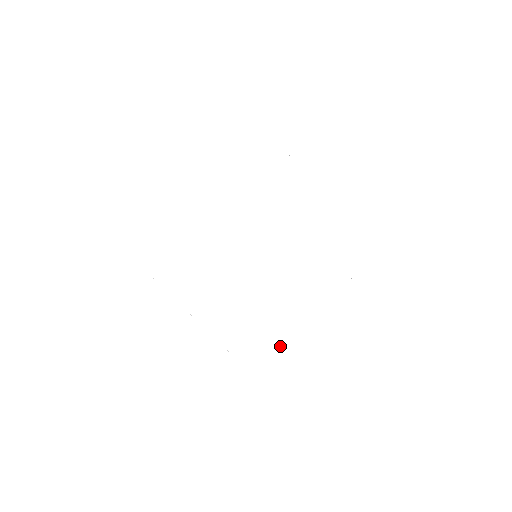
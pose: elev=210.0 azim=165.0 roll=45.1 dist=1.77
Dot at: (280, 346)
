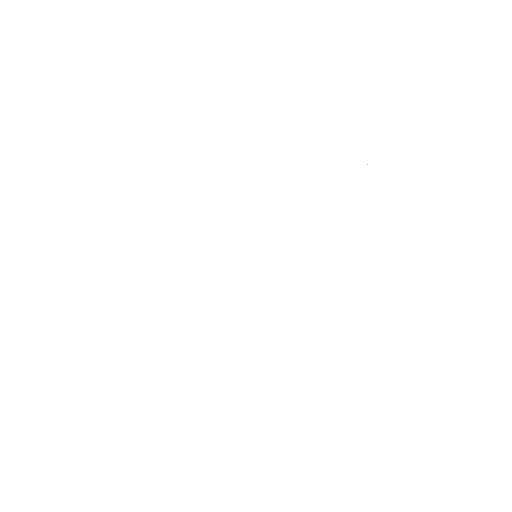
Dot at: occluded
